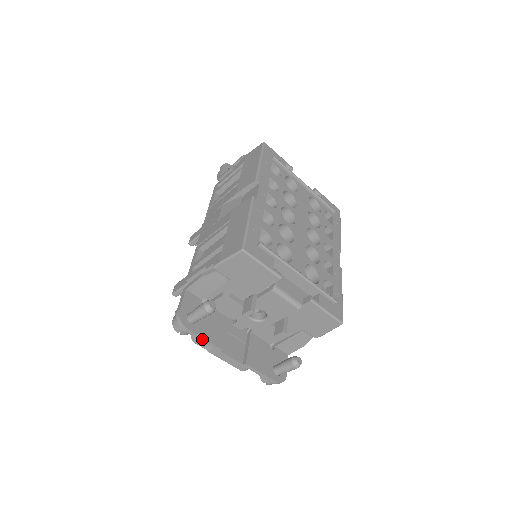
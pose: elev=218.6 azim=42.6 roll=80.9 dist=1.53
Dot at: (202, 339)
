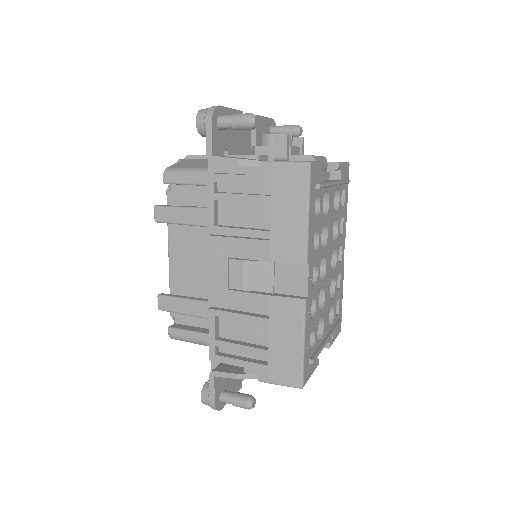
Dot at: occluded
